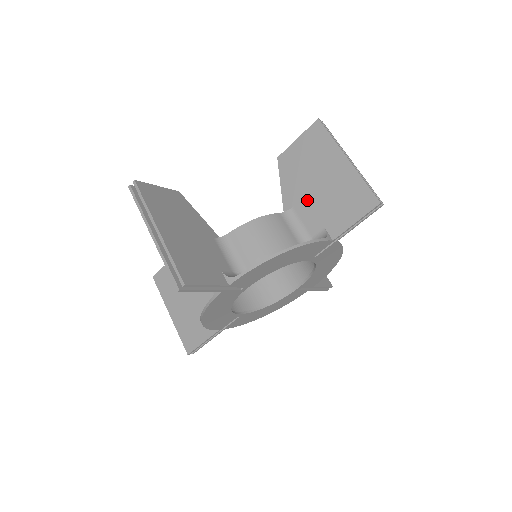
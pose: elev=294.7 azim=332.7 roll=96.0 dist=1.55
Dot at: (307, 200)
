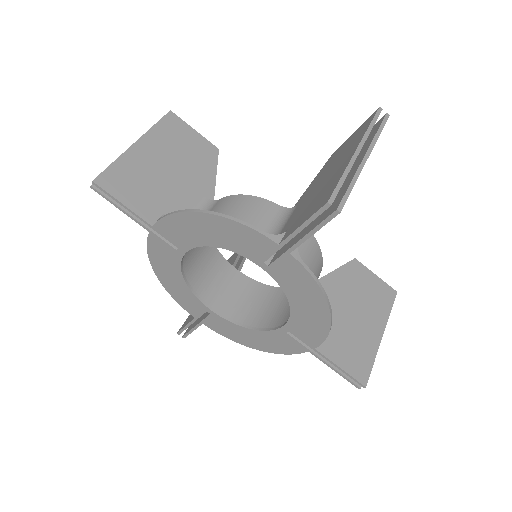
Dot at: (306, 198)
